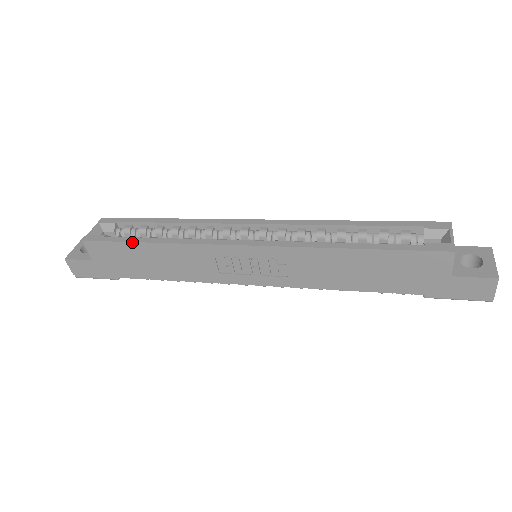
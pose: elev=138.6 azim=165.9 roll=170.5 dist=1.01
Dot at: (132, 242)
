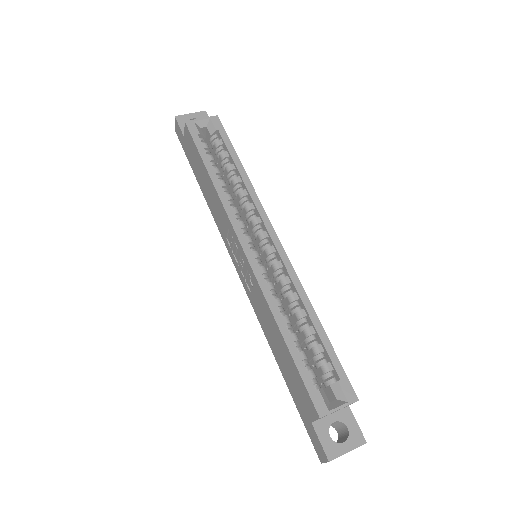
Dot at: (202, 159)
